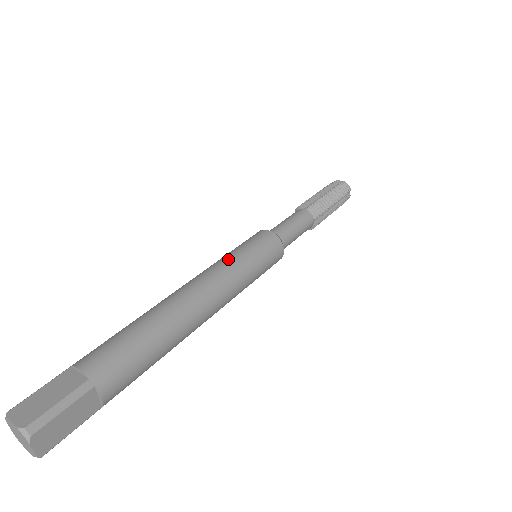
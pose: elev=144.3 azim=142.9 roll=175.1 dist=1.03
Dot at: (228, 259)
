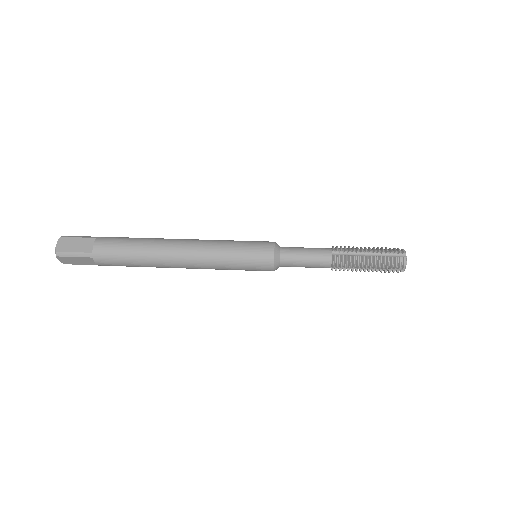
Dot at: occluded
